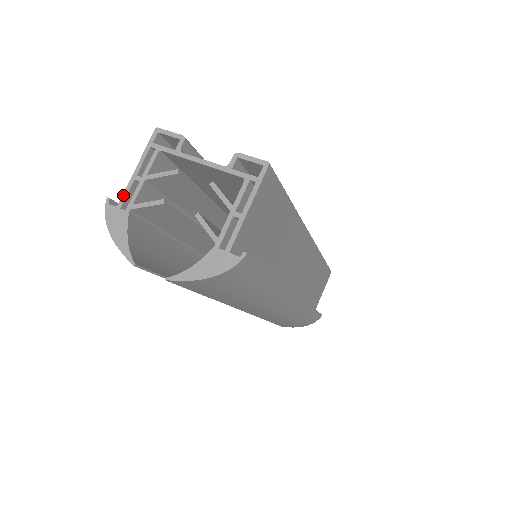
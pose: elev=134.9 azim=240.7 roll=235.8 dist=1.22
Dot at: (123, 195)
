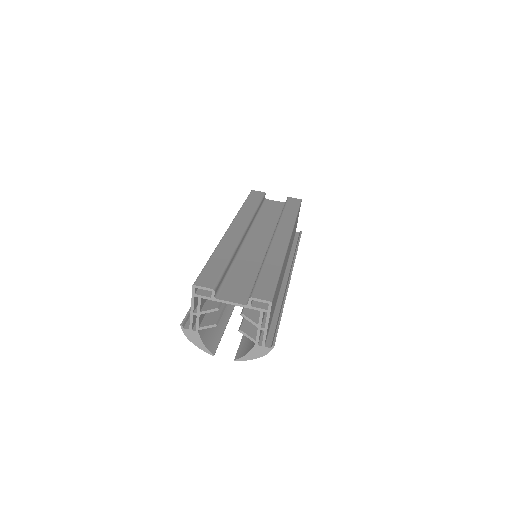
Dot at: (190, 323)
